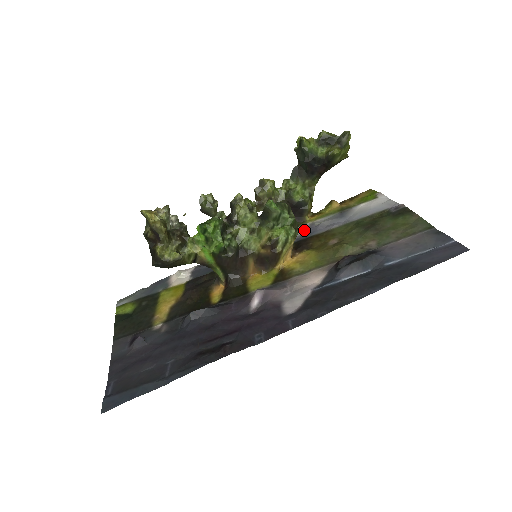
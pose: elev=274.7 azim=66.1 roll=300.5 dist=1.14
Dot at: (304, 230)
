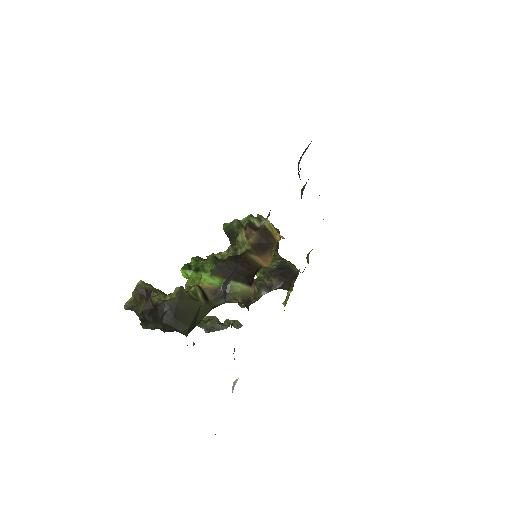
Dot at: occluded
